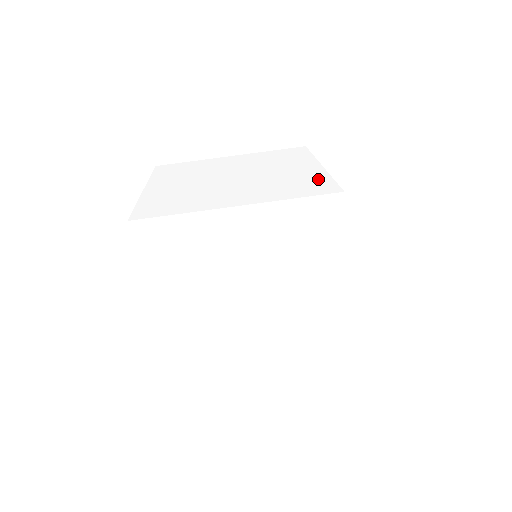
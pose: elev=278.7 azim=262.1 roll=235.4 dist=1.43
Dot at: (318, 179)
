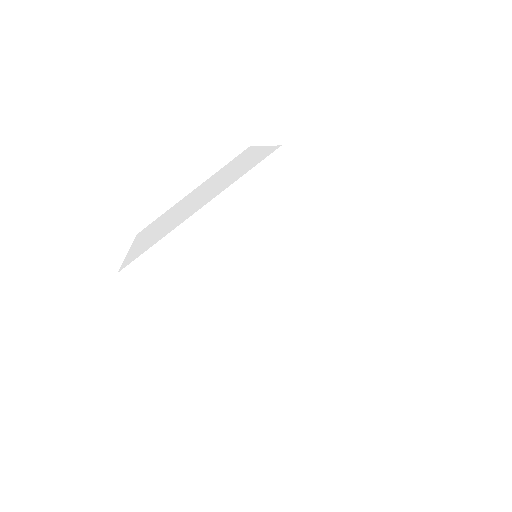
Dot at: (260, 154)
